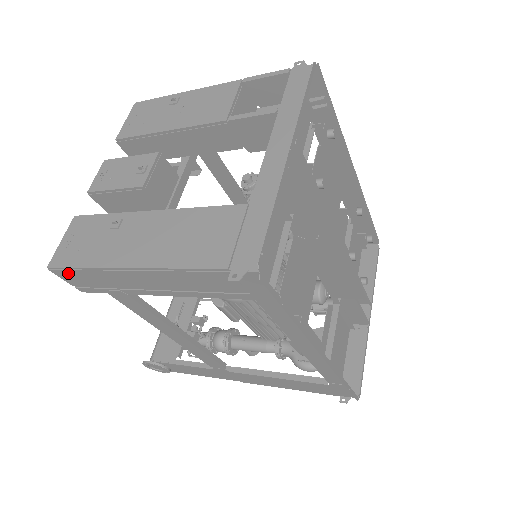
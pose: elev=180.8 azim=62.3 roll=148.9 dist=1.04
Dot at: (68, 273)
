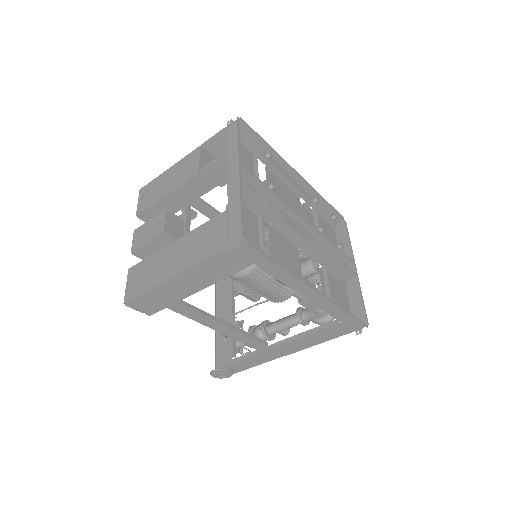
Dot at: (137, 302)
